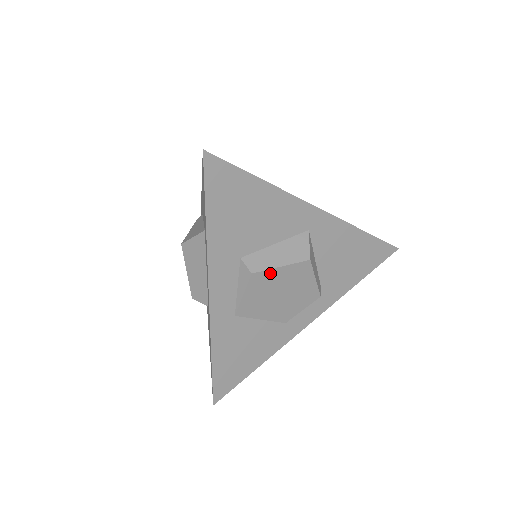
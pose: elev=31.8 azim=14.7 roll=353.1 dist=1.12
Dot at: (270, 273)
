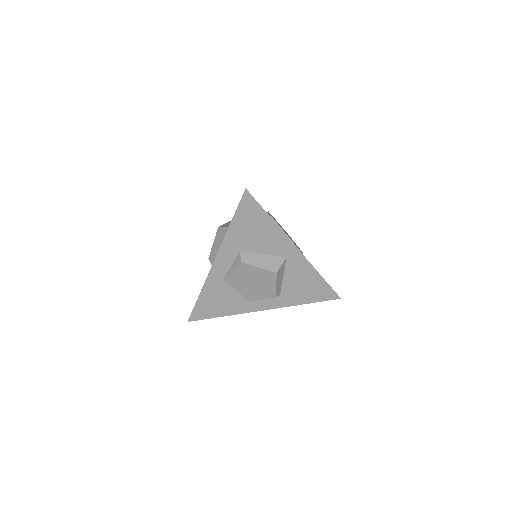
Dot at: (251, 267)
